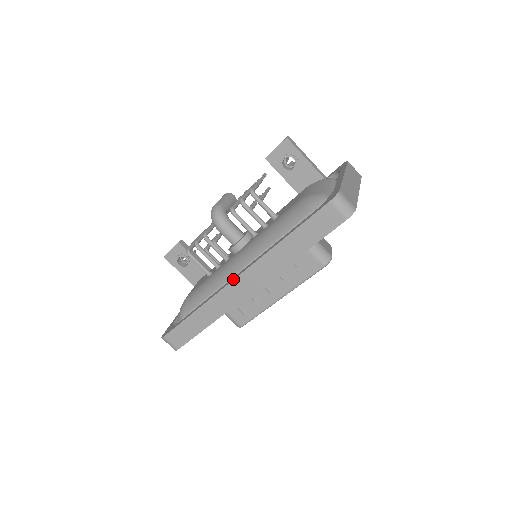
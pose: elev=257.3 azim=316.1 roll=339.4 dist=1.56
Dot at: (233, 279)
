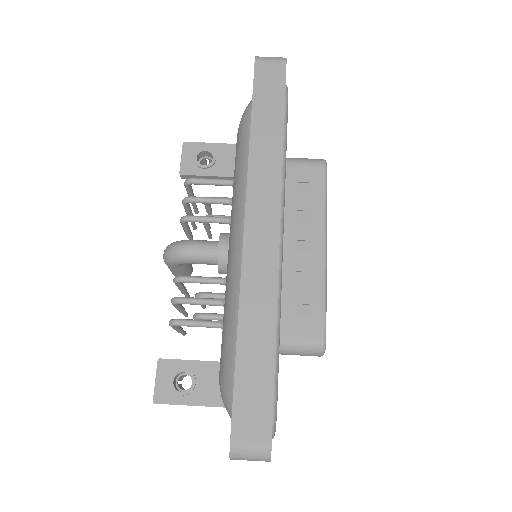
Dot at: occluded
